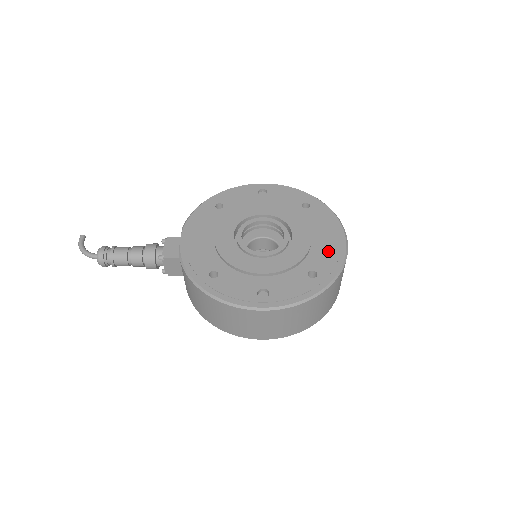
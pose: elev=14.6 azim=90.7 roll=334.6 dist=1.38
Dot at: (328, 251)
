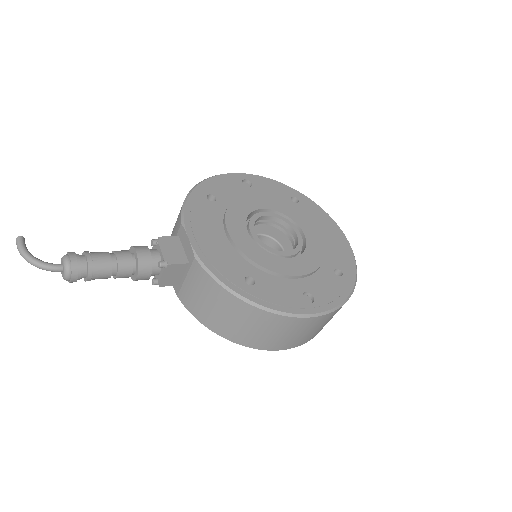
Dot at: (338, 247)
